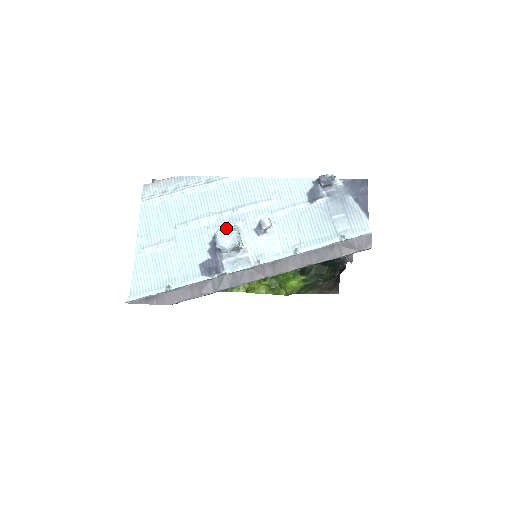
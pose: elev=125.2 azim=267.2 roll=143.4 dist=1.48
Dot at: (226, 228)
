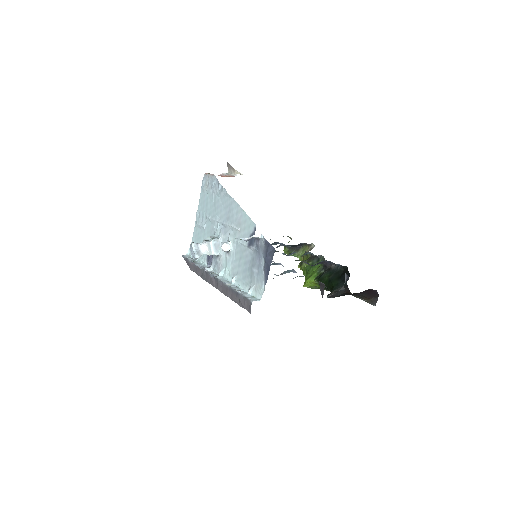
Dot at: (191, 245)
